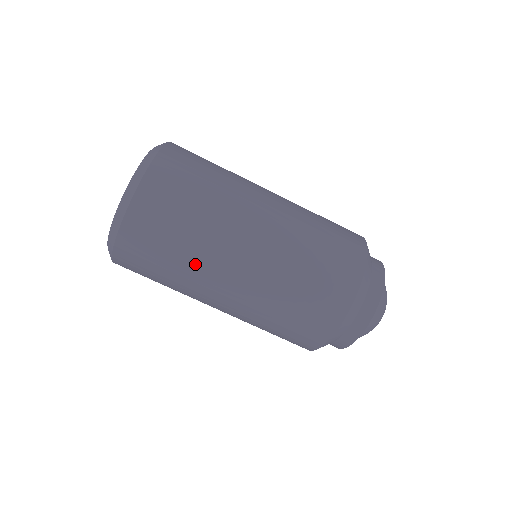
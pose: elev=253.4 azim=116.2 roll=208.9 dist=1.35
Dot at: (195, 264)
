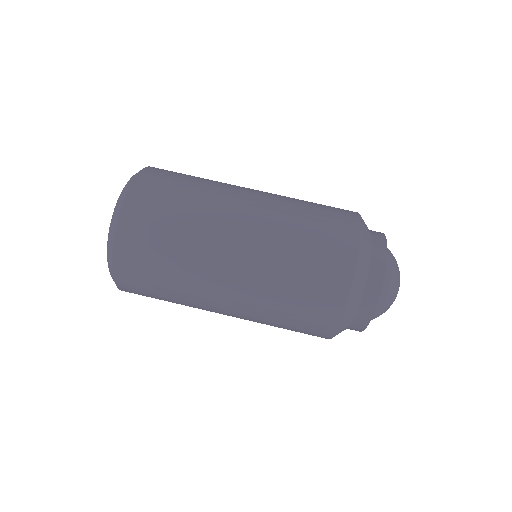
Dot at: (189, 272)
